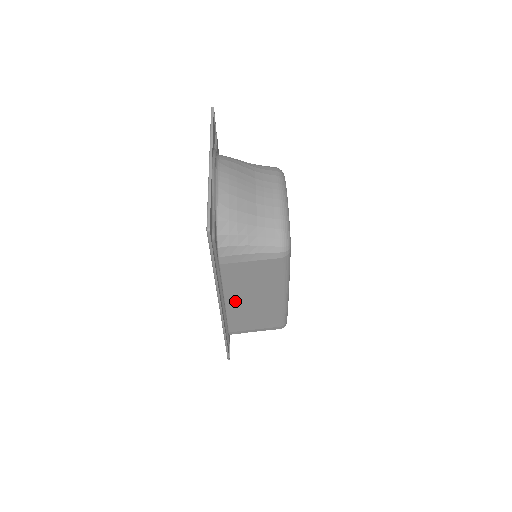
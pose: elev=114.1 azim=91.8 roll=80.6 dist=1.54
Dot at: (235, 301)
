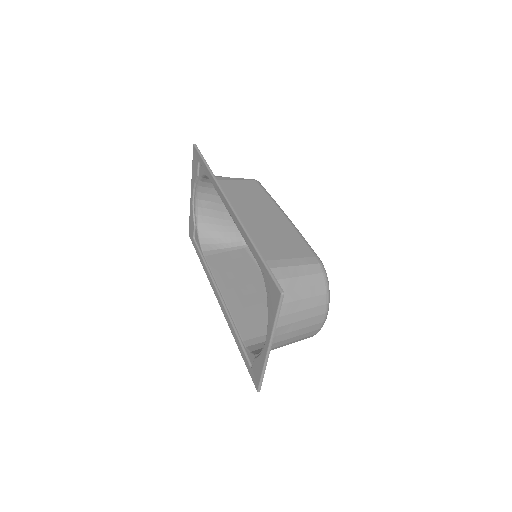
Dot at: (242, 216)
